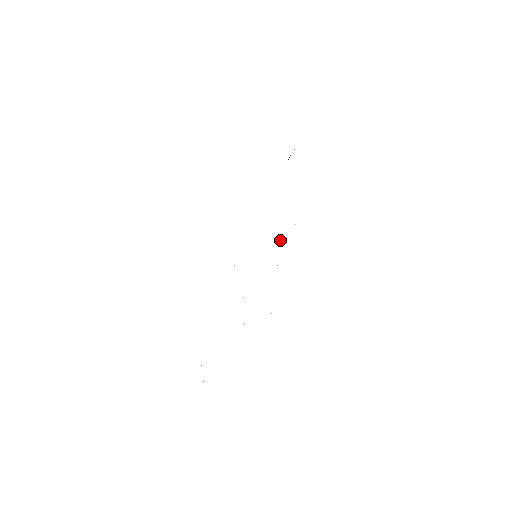
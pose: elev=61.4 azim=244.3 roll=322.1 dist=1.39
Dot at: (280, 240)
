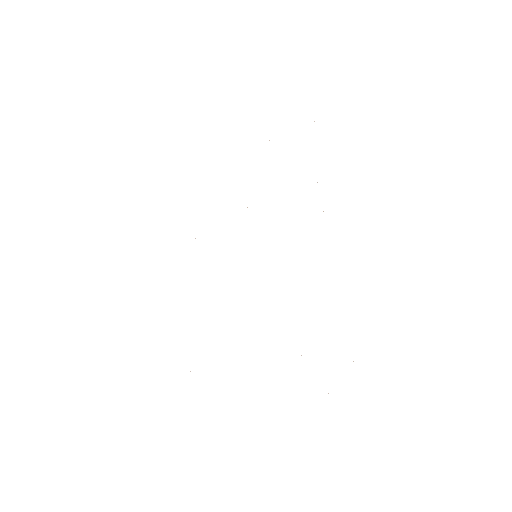
Dot at: occluded
